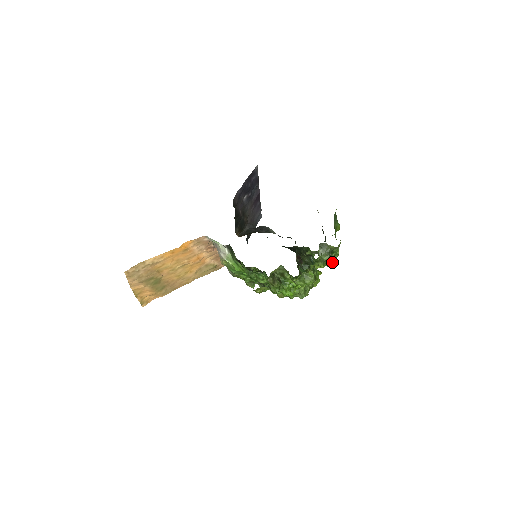
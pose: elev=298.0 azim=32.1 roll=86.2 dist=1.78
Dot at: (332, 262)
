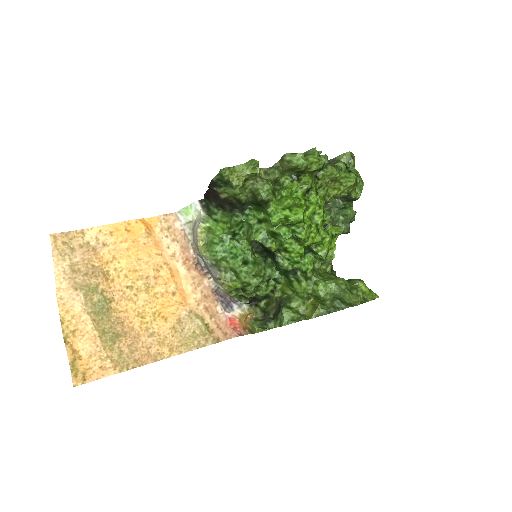
Dot at: (352, 175)
